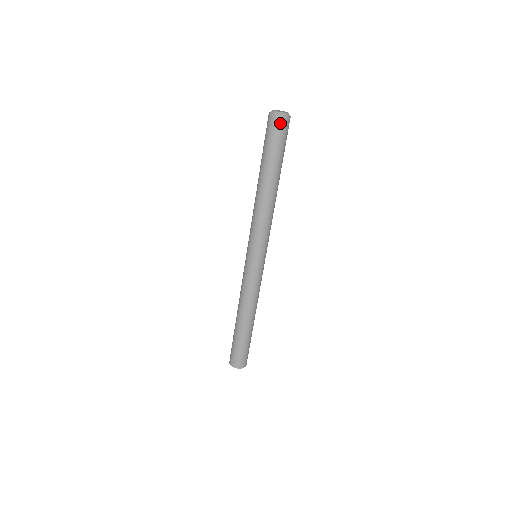
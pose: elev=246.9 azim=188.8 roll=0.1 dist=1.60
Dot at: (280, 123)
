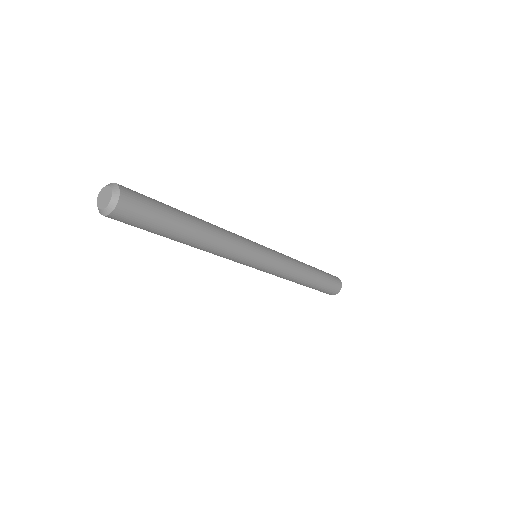
Dot at: (121, 215)
